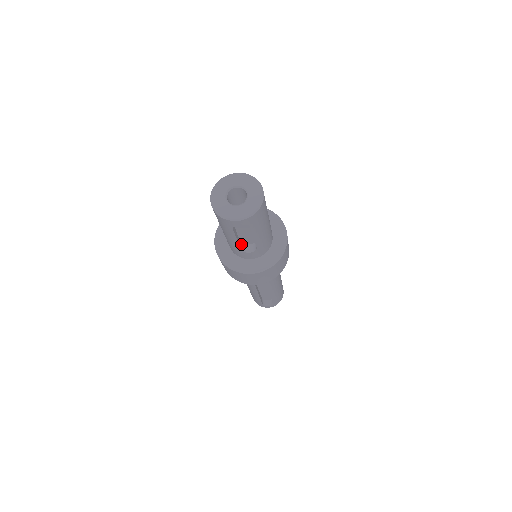
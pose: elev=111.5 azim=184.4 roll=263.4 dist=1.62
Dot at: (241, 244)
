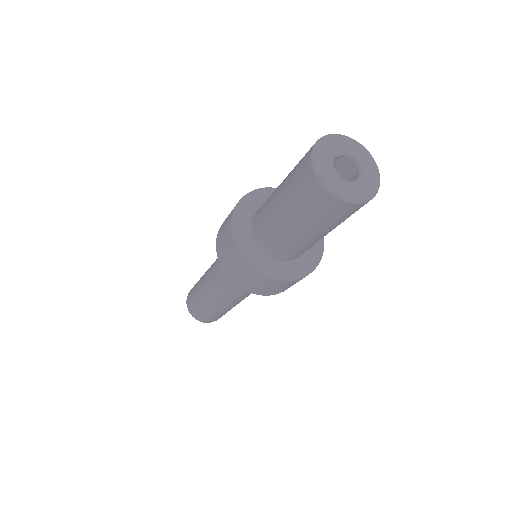
Dot at: occluded
